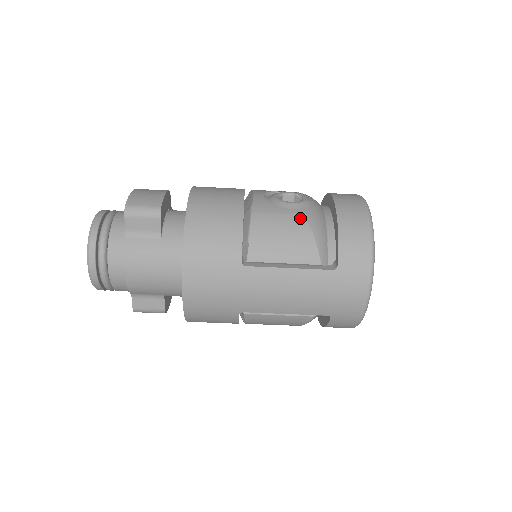
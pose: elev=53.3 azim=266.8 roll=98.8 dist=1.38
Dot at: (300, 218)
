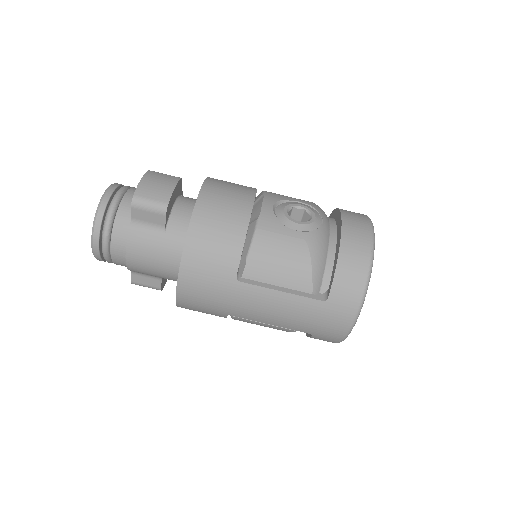
Dot at: (302, 243)
